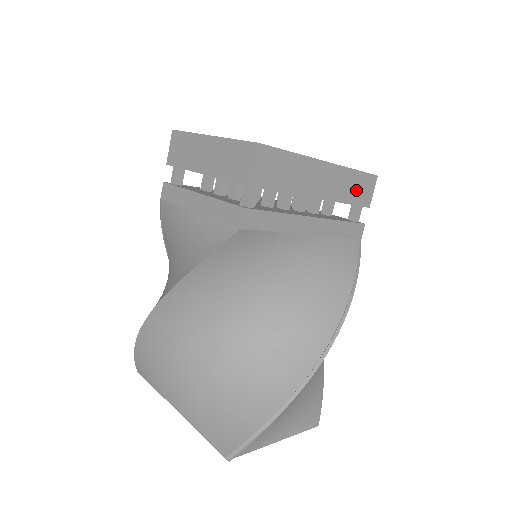
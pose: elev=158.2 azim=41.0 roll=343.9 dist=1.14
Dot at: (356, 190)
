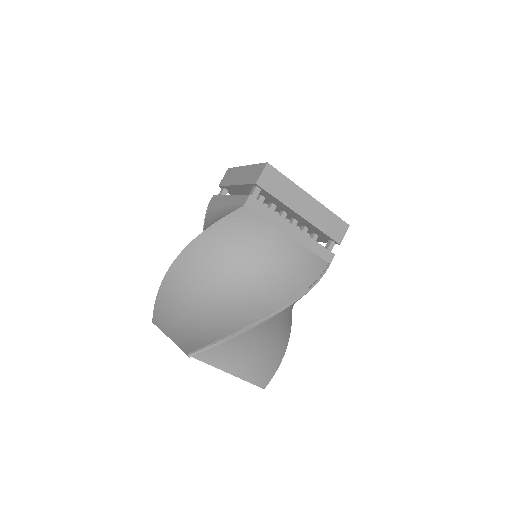
Dot at: (331, 226)
